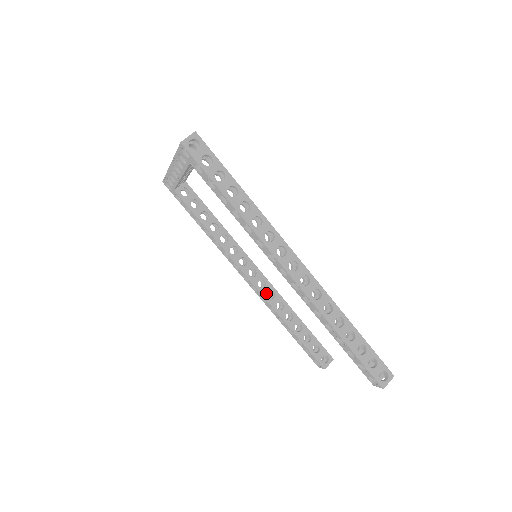
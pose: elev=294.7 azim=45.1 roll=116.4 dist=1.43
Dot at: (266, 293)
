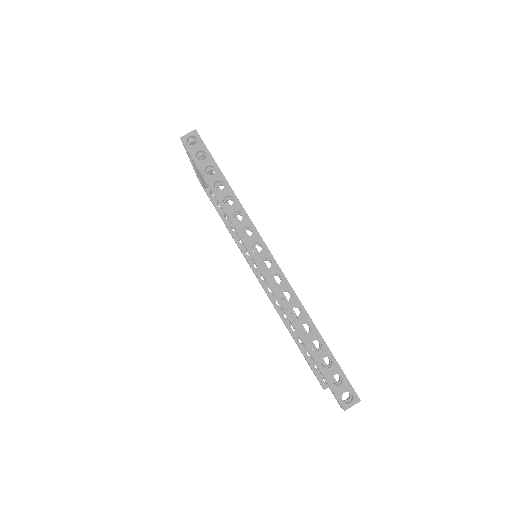
Dot at: occluded
